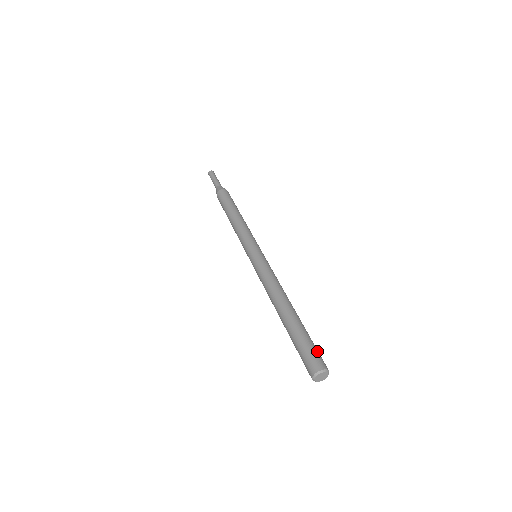
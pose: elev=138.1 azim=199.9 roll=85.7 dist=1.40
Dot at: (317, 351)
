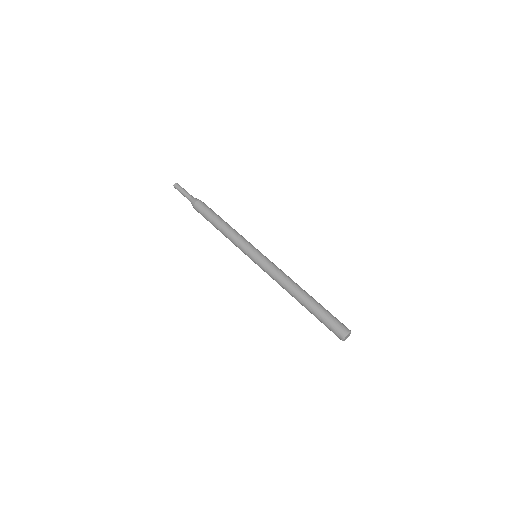
Dot at: (337, 320)
